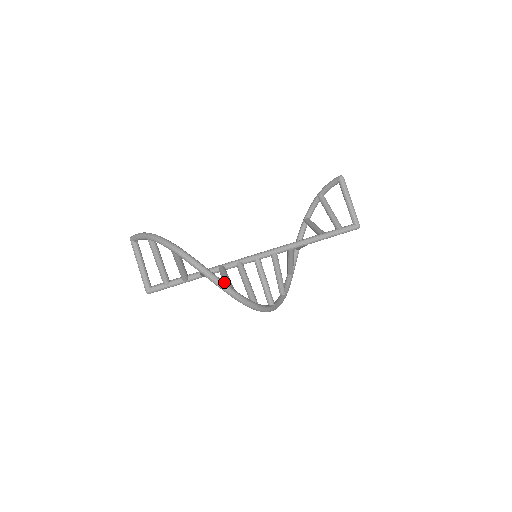
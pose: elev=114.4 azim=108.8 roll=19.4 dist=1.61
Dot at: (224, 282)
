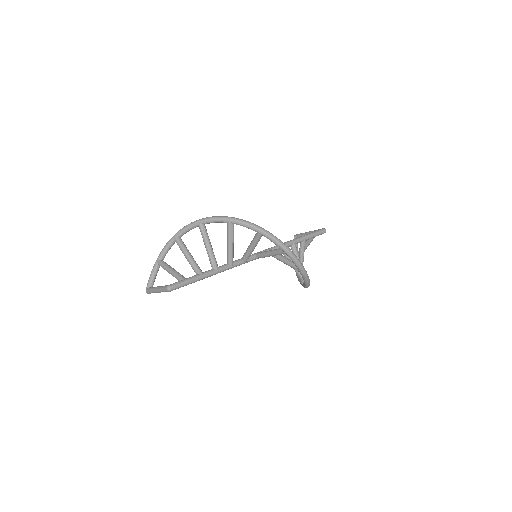
Dot at: occluded
